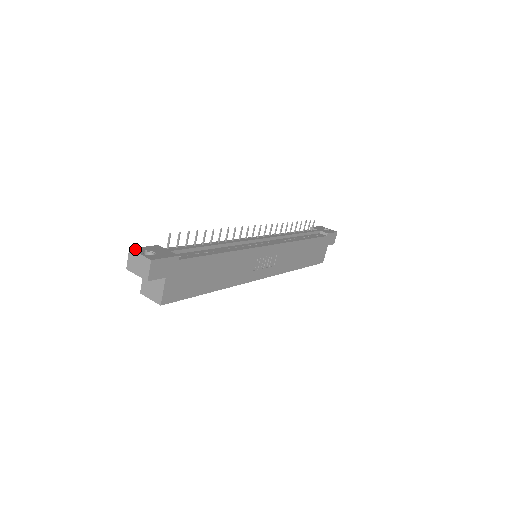
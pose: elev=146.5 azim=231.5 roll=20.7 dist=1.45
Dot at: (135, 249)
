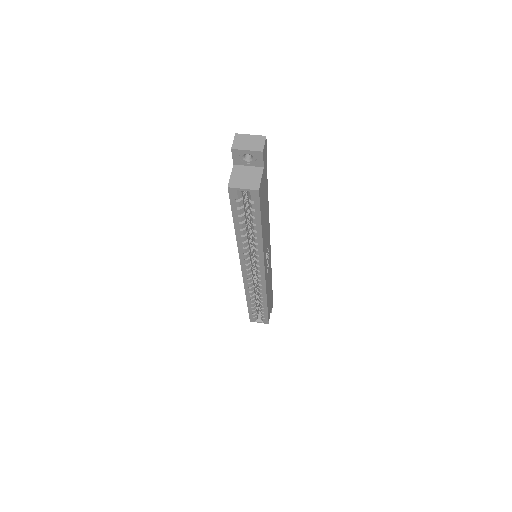
Dot at: (239, 136)
